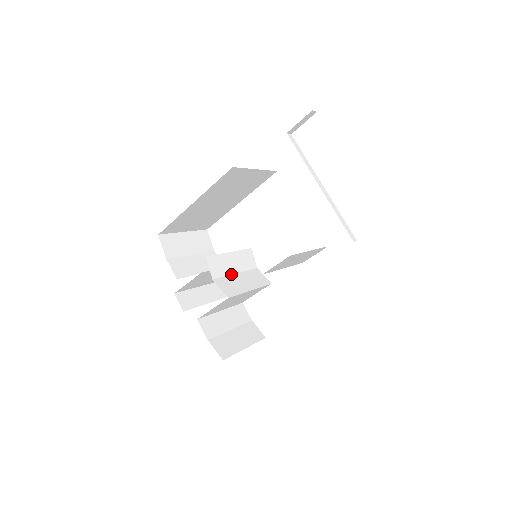
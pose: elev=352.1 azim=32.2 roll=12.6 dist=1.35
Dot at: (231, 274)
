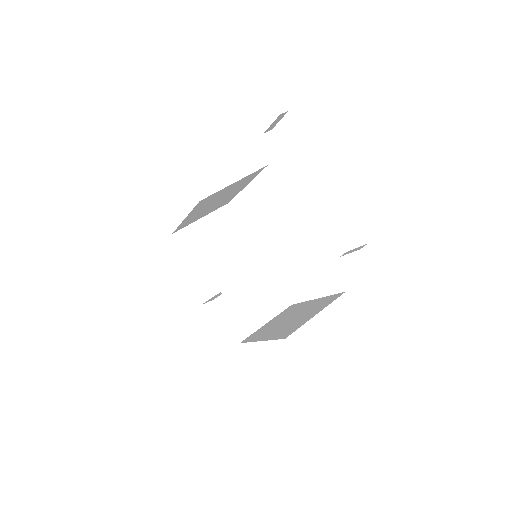
Dot at: (238, 269)
